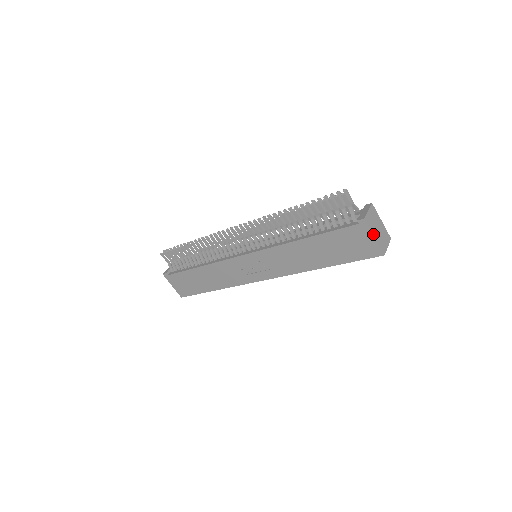
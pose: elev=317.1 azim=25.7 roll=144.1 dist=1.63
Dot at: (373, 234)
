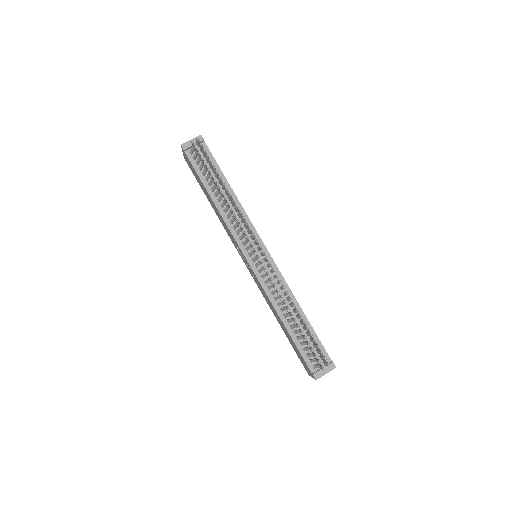
Dot at: occluded
